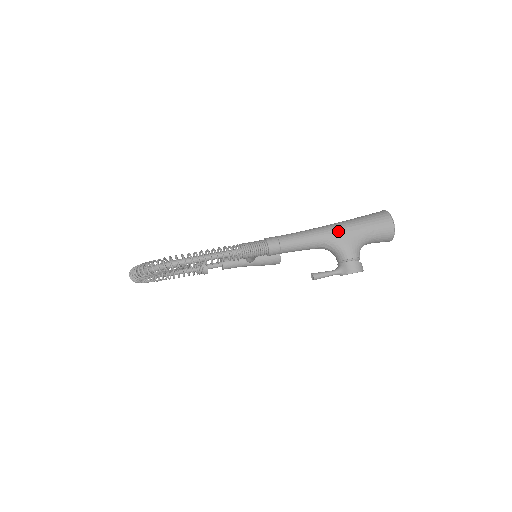
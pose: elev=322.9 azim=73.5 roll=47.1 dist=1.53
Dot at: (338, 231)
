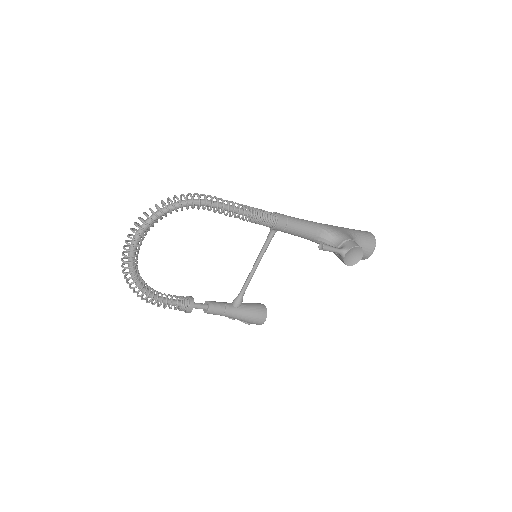
Dot at: (331, 225)
